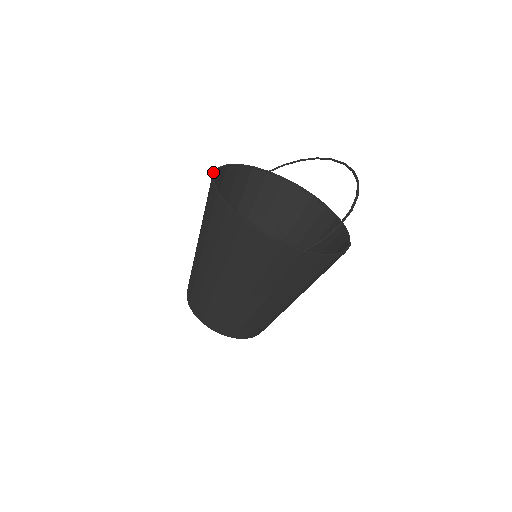
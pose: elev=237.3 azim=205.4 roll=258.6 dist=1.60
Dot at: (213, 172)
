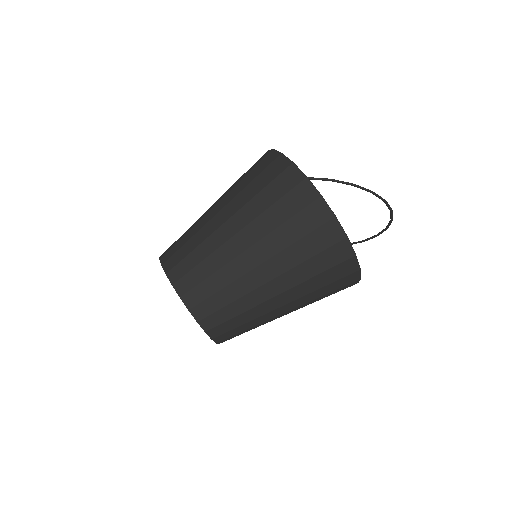
Dot at: occluded
